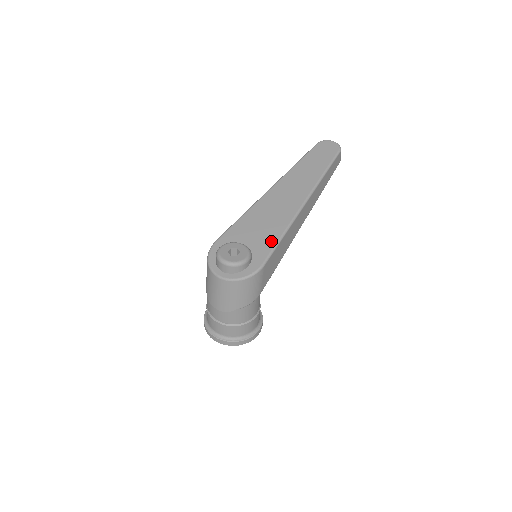
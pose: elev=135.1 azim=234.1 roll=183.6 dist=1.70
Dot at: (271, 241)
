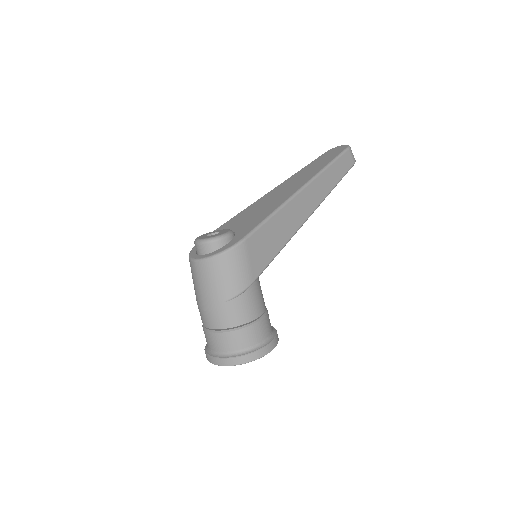
Dot at: (258, 220)
